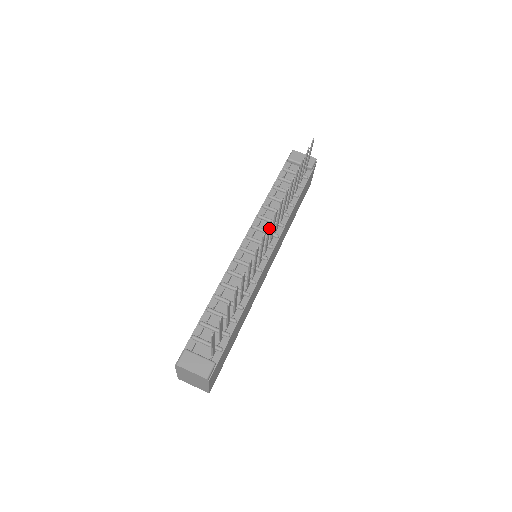
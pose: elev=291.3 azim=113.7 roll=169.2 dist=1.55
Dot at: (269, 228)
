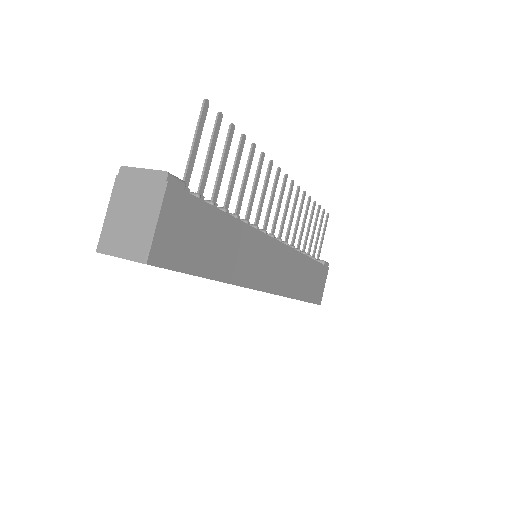
Dot at: (284, 182)
